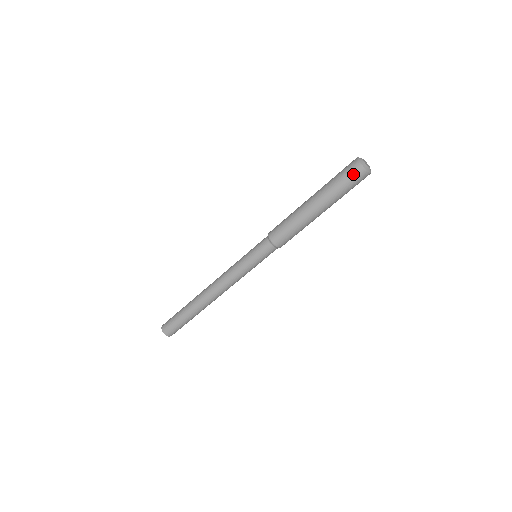
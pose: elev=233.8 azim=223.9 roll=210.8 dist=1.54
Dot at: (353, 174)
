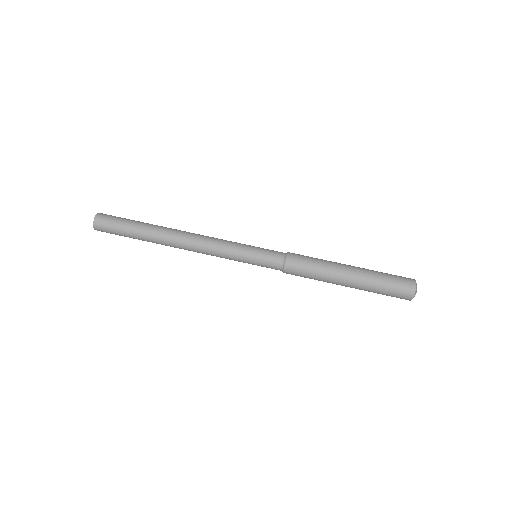
Dot at: (403, 277)
